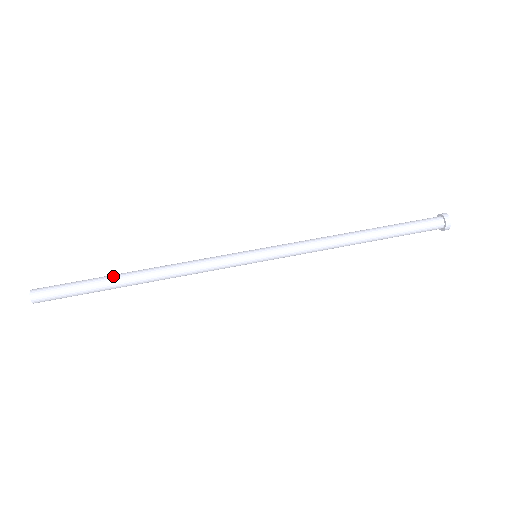
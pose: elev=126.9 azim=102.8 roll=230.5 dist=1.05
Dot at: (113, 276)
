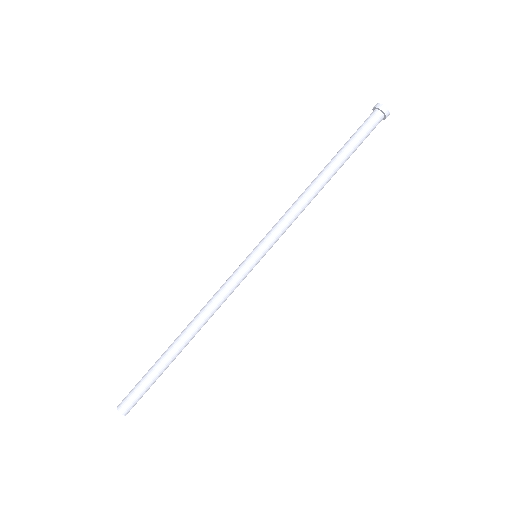
Dot at: (167, 356)
